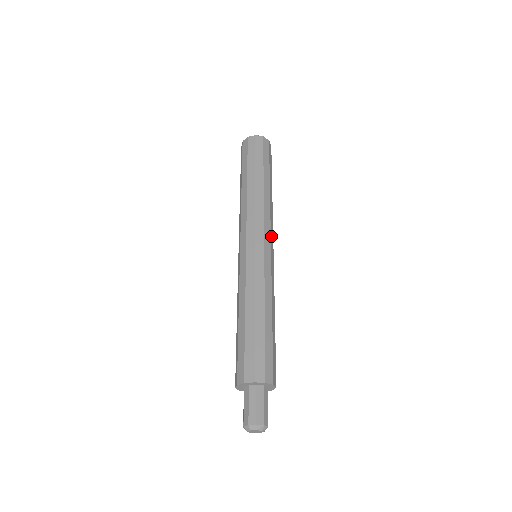
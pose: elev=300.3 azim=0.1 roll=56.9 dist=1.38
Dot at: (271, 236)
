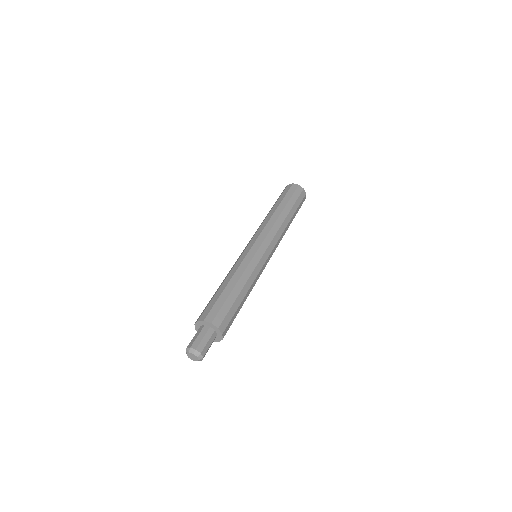
Dot at: occluded
